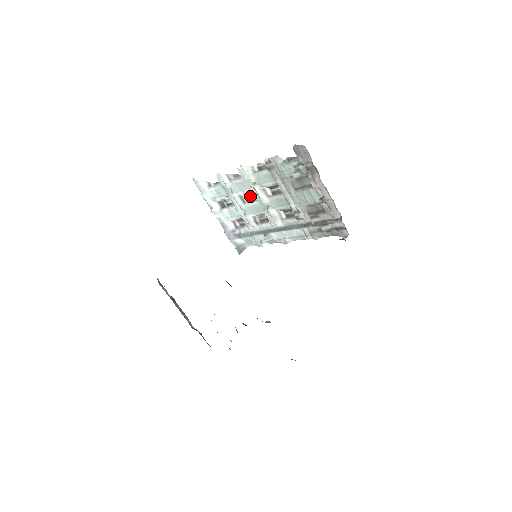
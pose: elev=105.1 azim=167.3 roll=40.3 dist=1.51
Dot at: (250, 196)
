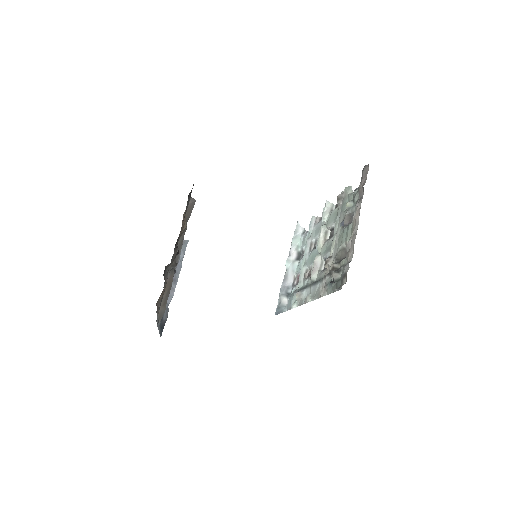
Dot at: occluded
